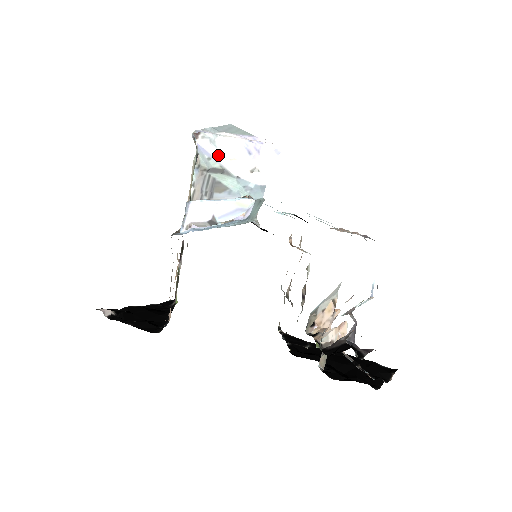
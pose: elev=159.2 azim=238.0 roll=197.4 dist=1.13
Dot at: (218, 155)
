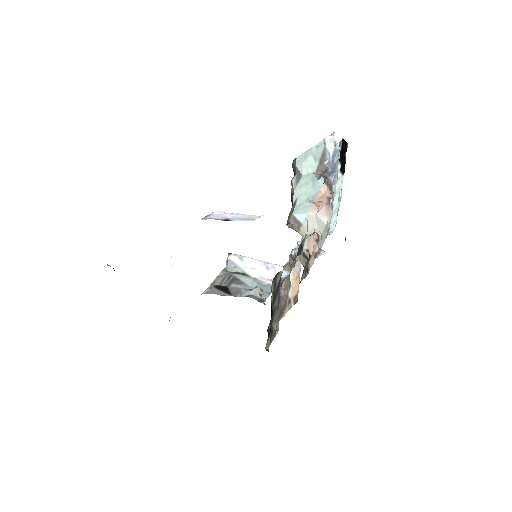
Dot at: (243, 266)
